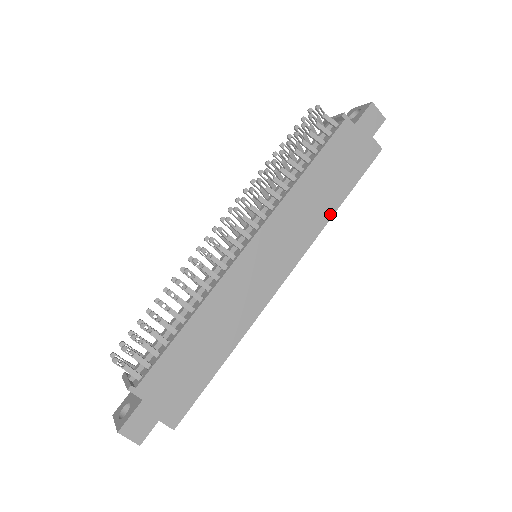
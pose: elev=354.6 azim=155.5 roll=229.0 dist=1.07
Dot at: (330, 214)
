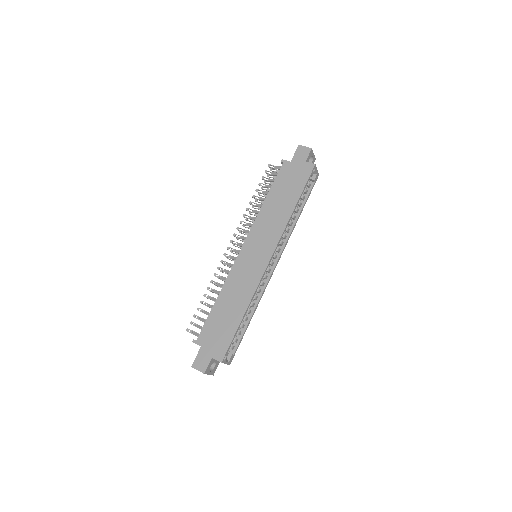
Dot at: (289, 214)
